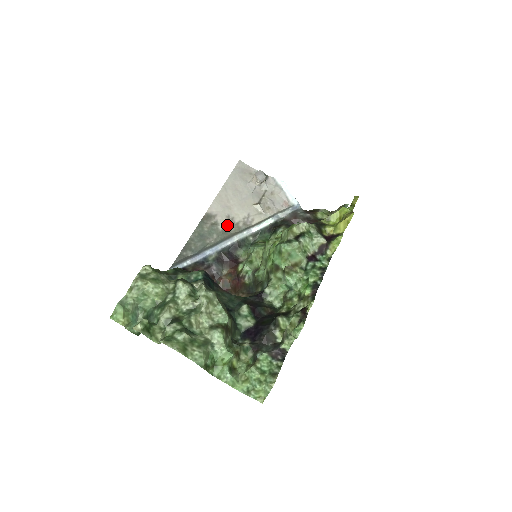
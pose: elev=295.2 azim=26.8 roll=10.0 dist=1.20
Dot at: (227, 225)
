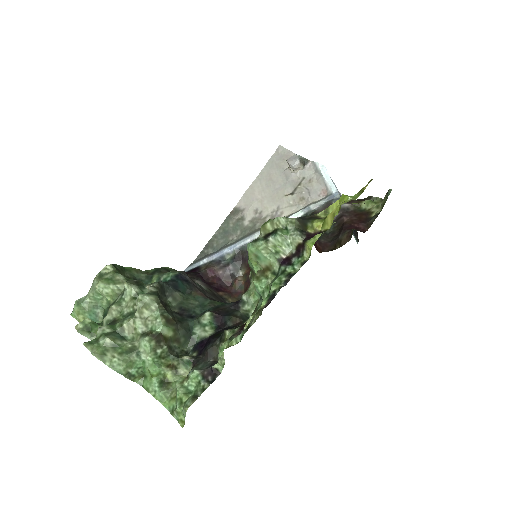
Dot at: (253, 220)
